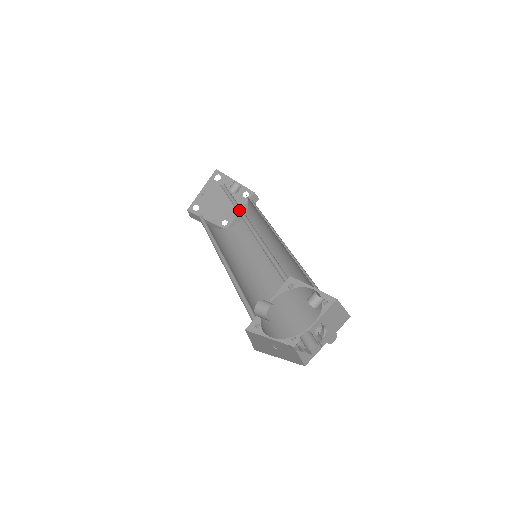
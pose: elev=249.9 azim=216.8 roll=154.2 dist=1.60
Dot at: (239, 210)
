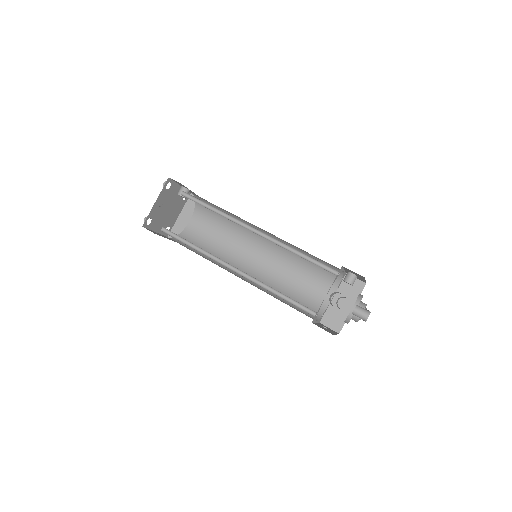
Dot at: (225, 216)
